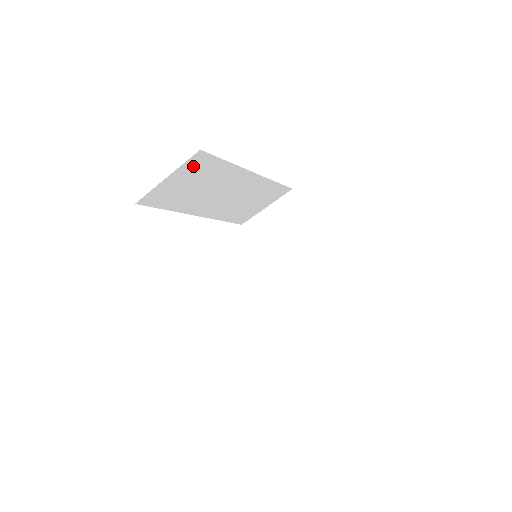
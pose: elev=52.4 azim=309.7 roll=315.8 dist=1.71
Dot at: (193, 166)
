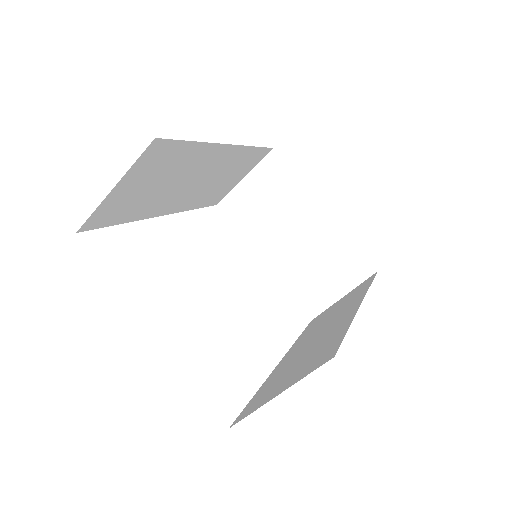
Dot at: (148, 162)
